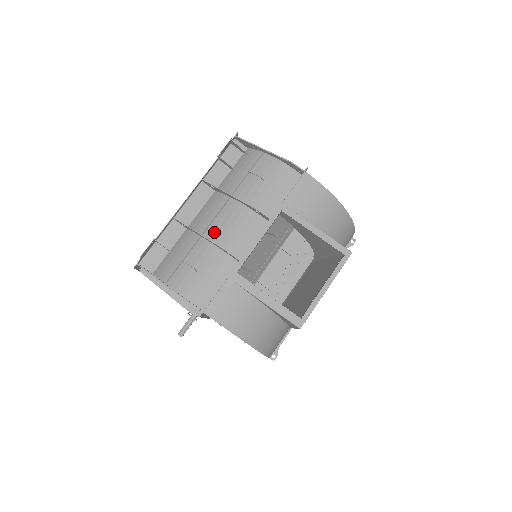
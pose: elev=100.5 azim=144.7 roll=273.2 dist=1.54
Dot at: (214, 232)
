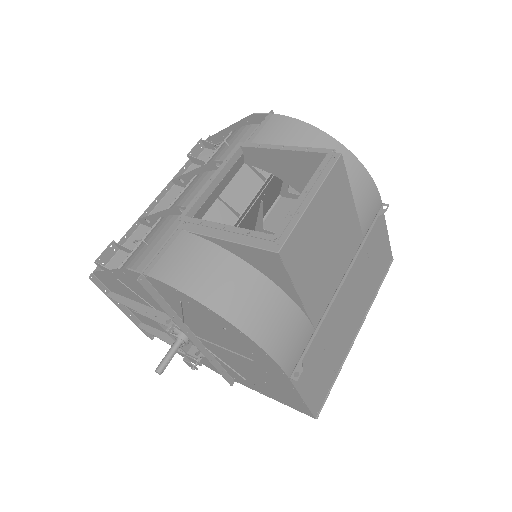
Dot at: (174, 206)
